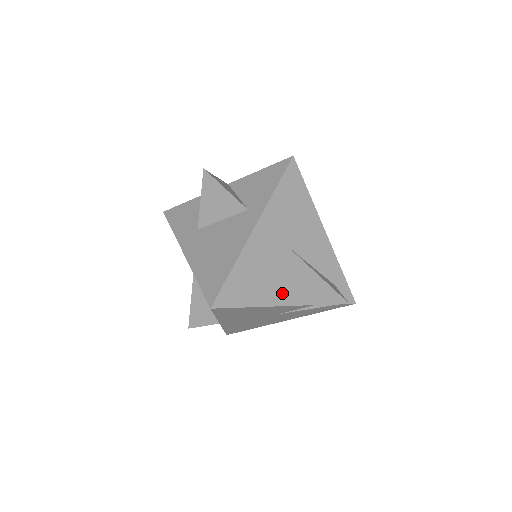
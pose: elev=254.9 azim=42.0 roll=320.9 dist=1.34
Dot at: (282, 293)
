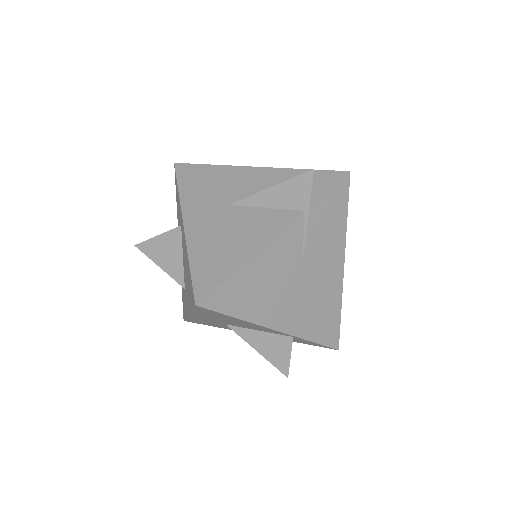
Dot at: (259, 234)
